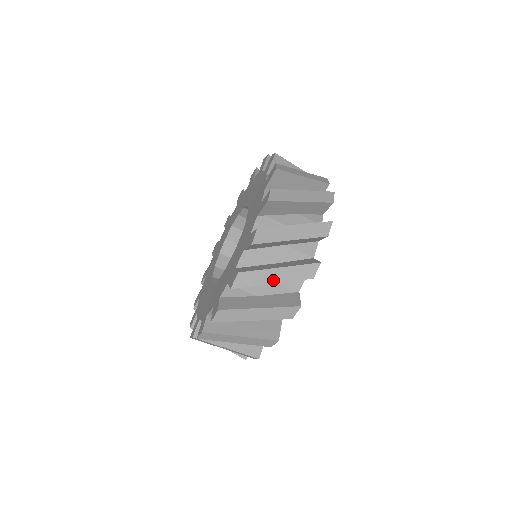
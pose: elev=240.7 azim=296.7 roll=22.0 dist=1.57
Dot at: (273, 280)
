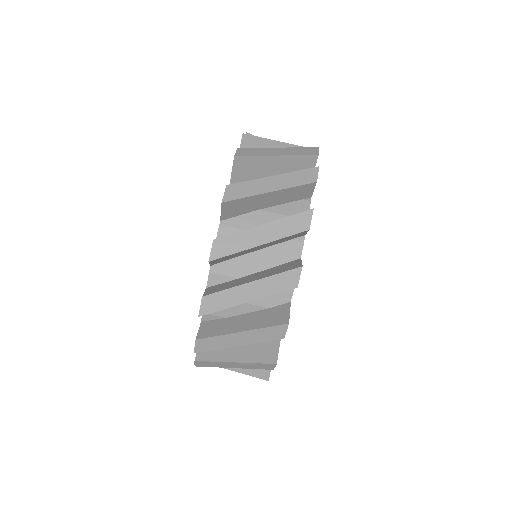
Dot at: (277, 154)
